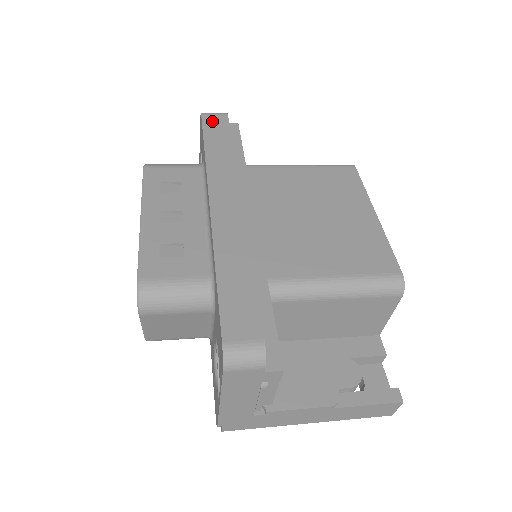
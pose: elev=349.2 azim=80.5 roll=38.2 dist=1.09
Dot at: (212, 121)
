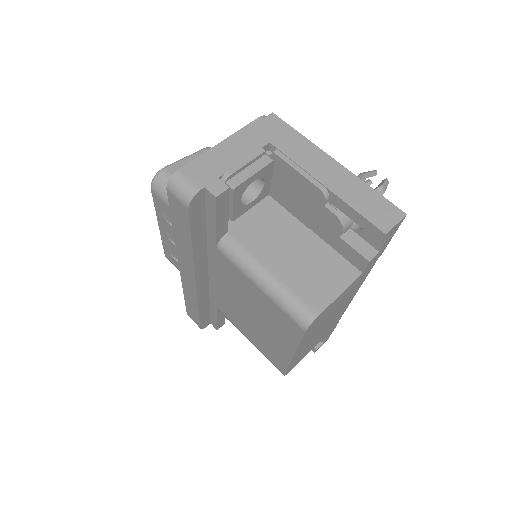
Dot at: (175, 206)
